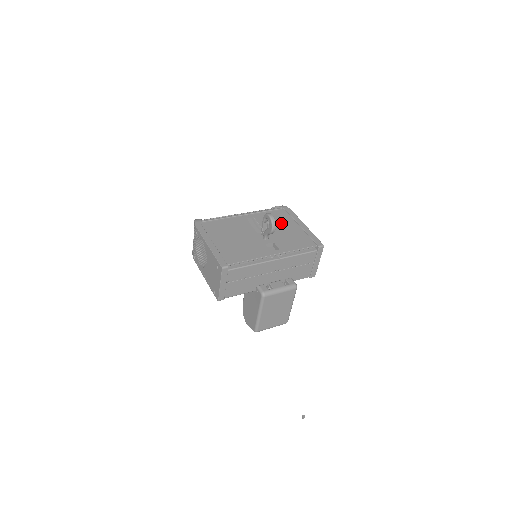
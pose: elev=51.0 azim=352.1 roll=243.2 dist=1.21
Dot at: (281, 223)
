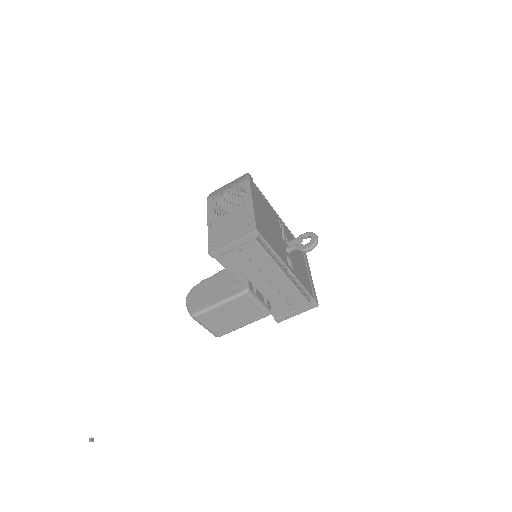
Dot at: (298, 254)
